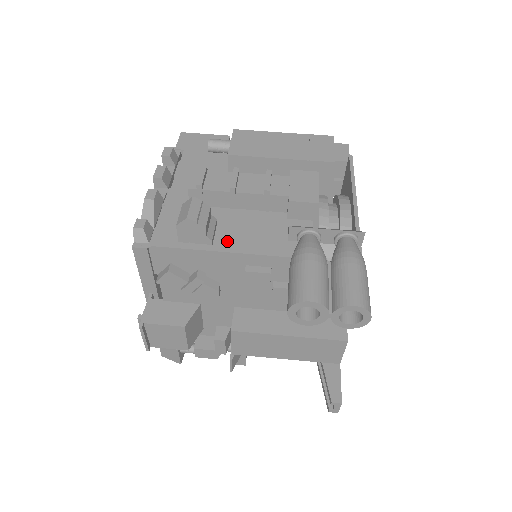
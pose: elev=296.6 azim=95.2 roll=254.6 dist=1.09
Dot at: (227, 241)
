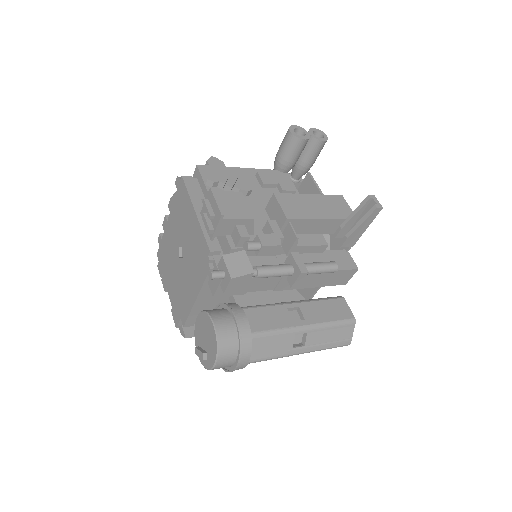
Dot at: occluded
